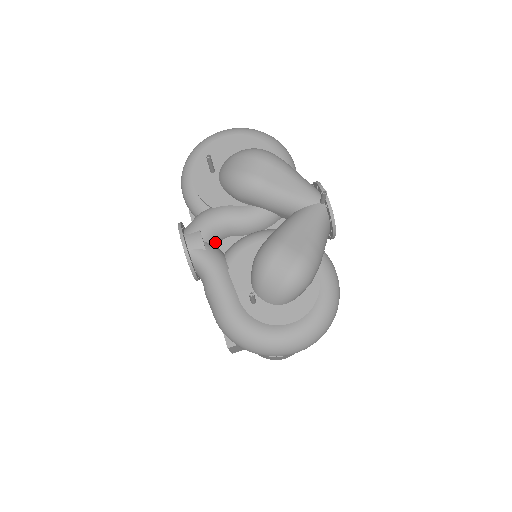
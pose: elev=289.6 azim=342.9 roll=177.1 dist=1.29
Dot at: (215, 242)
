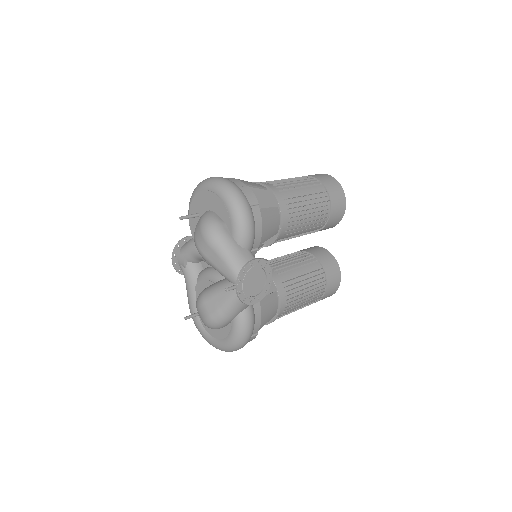
Dot at: (197, 261)
